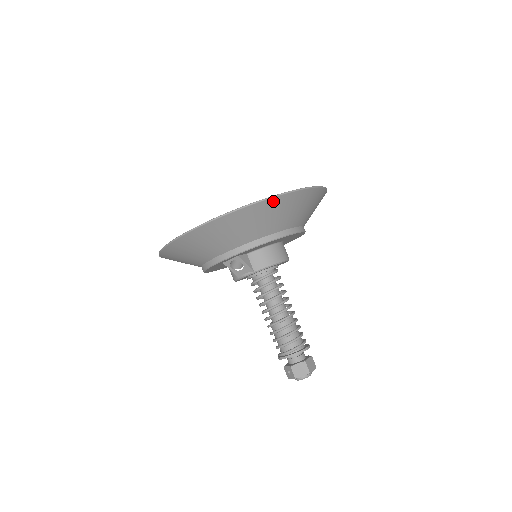
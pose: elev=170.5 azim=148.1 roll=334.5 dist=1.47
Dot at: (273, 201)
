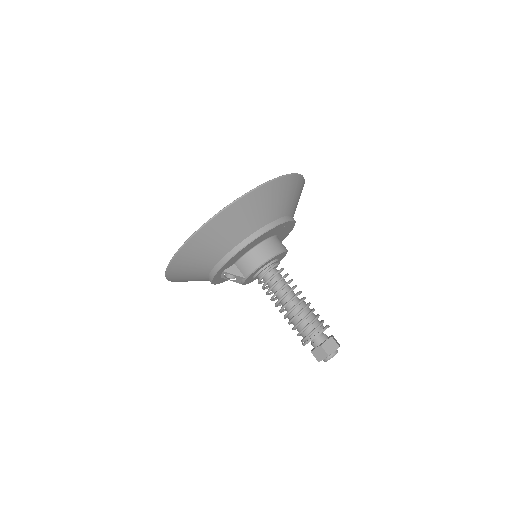
Dot at: (207, 228)
